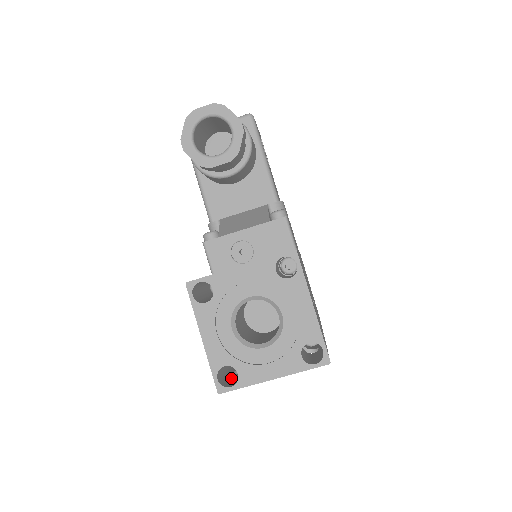
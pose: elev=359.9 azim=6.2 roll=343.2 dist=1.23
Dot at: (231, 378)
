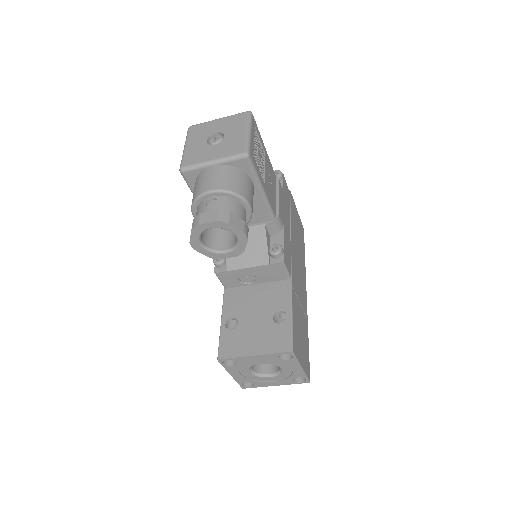
Dot at: occluded
